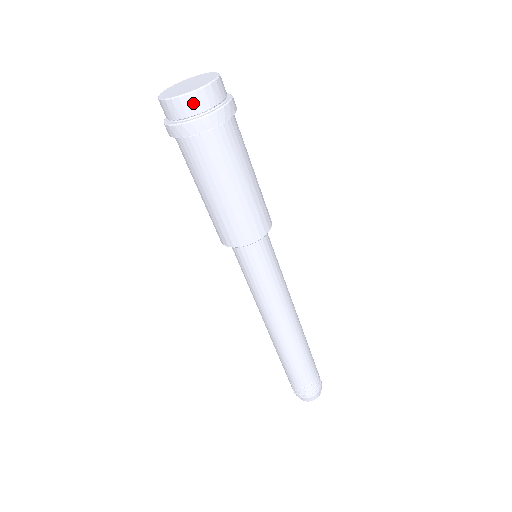
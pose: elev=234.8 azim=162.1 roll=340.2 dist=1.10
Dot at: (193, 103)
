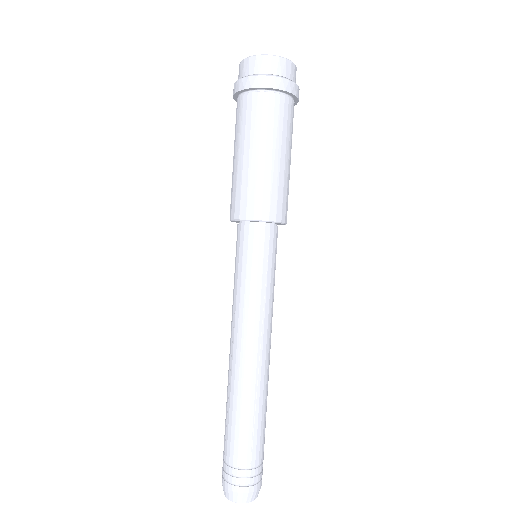
Dot at: (281, 66)
